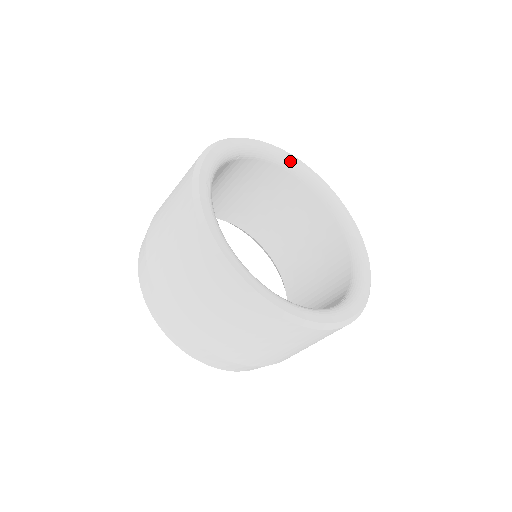
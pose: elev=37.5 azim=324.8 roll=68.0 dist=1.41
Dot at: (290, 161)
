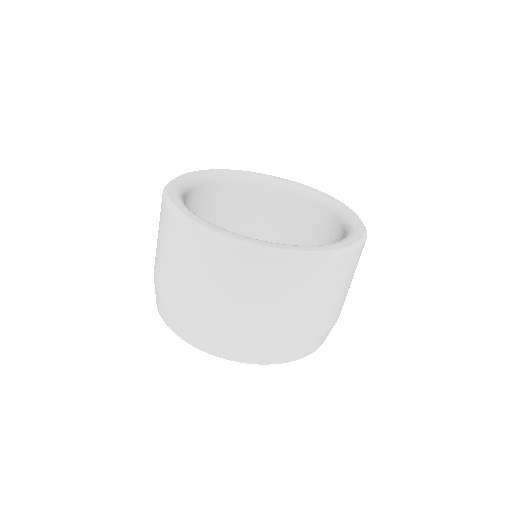
Dot at: (286, 183)
